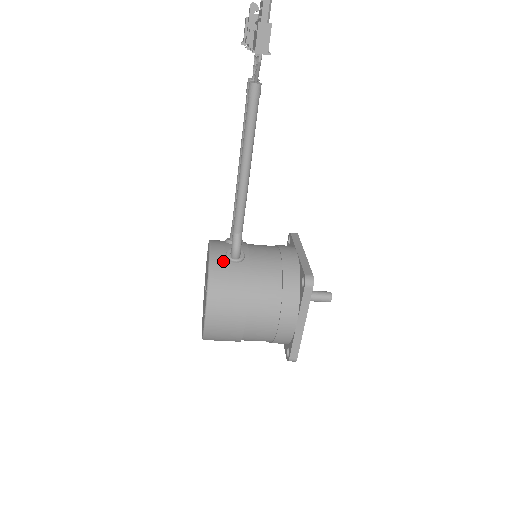
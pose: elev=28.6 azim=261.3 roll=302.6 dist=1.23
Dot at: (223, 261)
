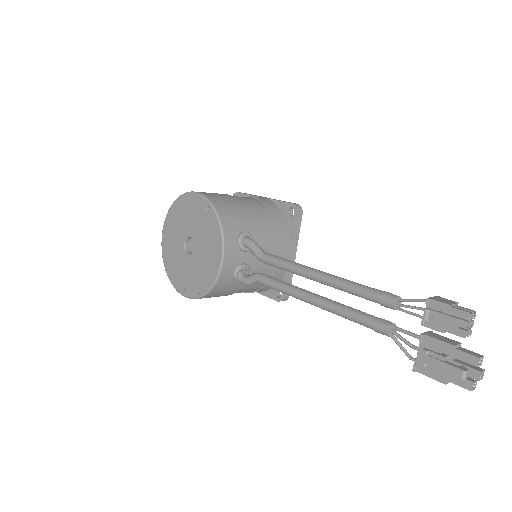
Dot at: (228, 279)
